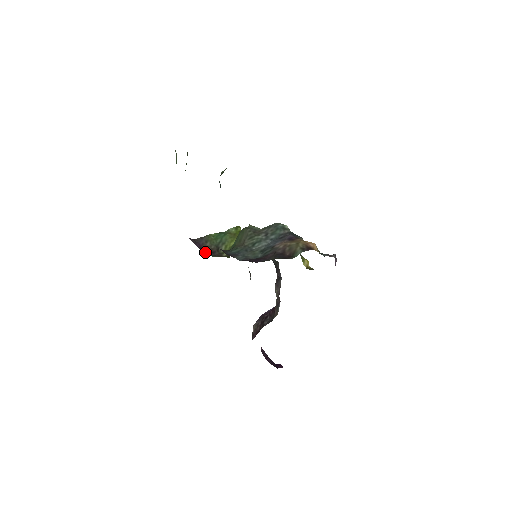
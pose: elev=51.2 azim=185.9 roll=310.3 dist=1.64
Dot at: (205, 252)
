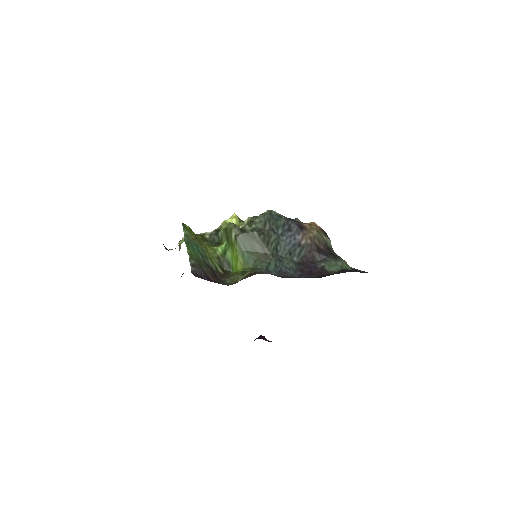
Dot at: (219, 282)
